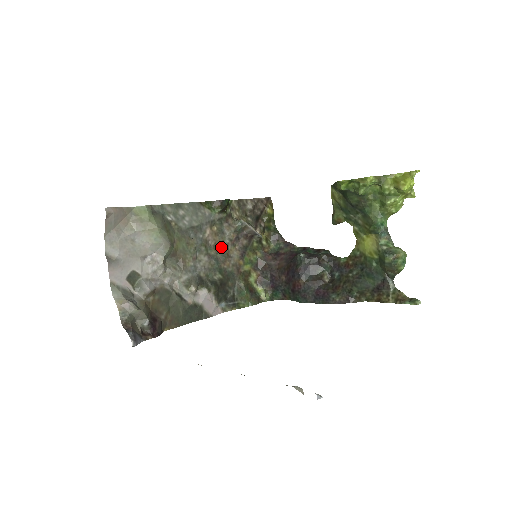
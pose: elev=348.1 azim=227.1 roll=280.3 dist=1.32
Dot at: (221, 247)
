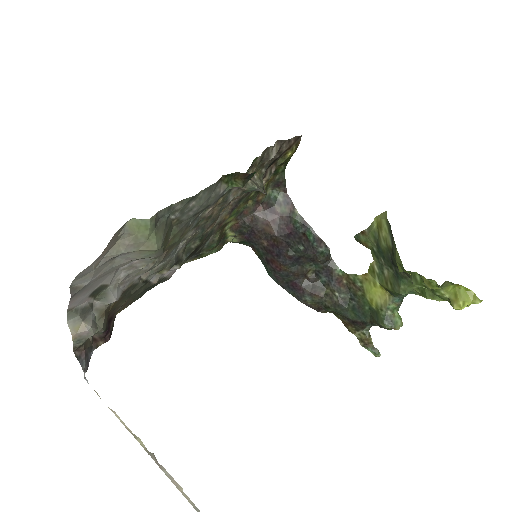
Dot at: (215, 214)
